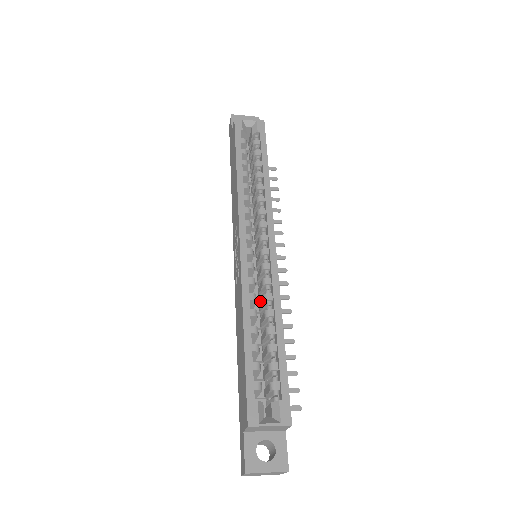
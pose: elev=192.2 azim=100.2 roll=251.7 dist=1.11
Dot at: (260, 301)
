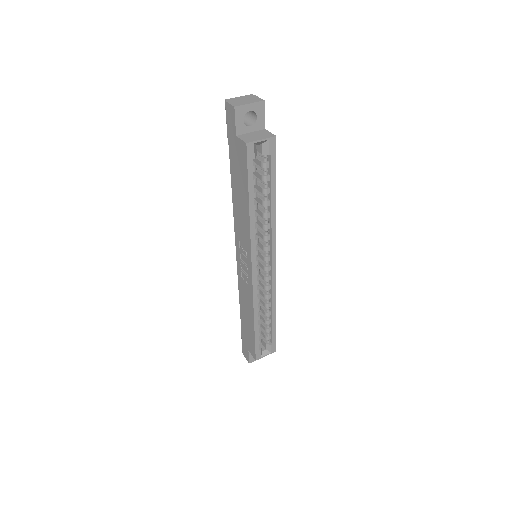
Dot at: occluded
